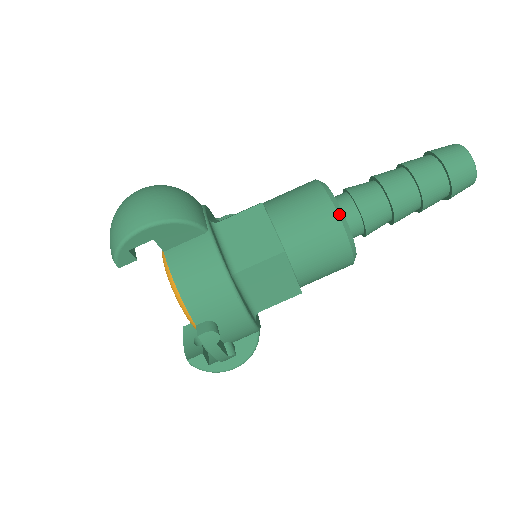
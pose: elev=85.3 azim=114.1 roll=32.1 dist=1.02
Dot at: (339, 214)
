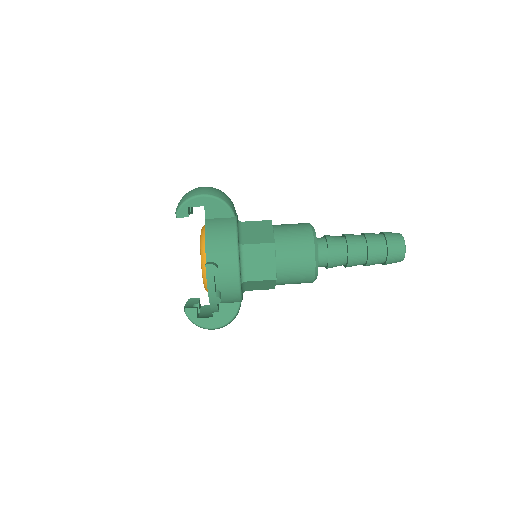
Dot at: (314, 236)
